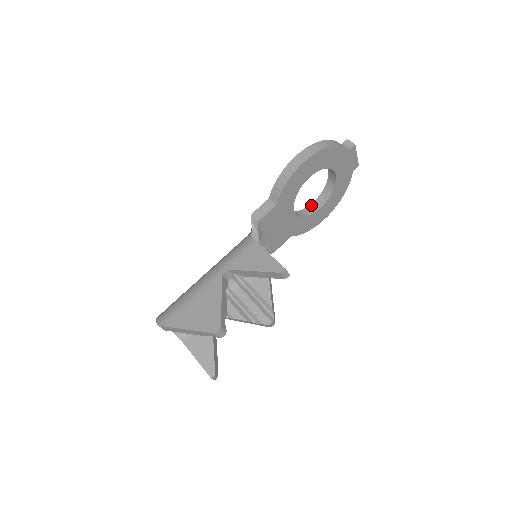
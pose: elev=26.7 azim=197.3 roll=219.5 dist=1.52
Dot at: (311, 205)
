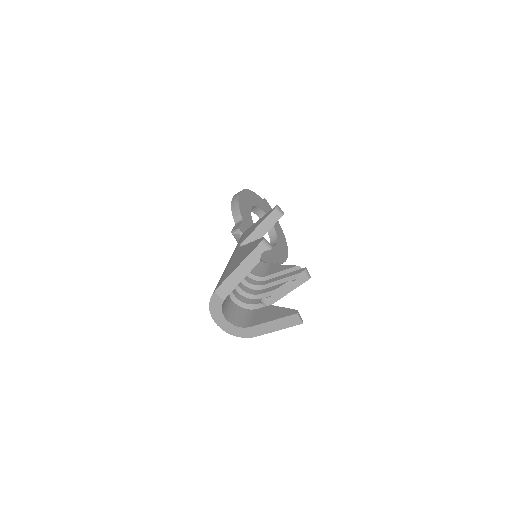
Dot at: occluded
